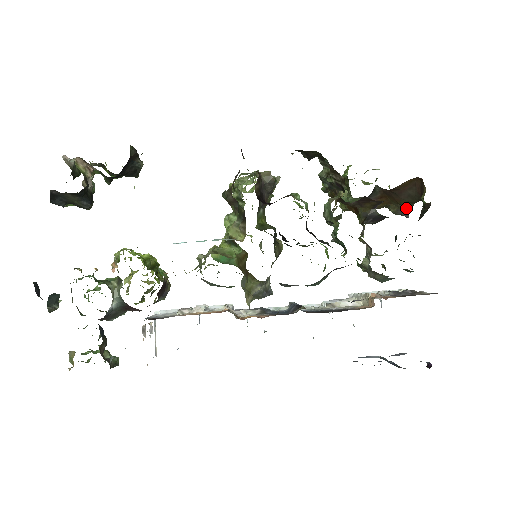
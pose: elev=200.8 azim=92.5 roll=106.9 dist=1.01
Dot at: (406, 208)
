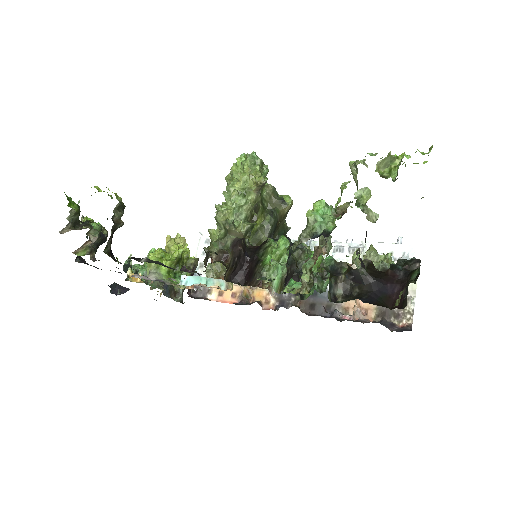
Dot at: occluded
